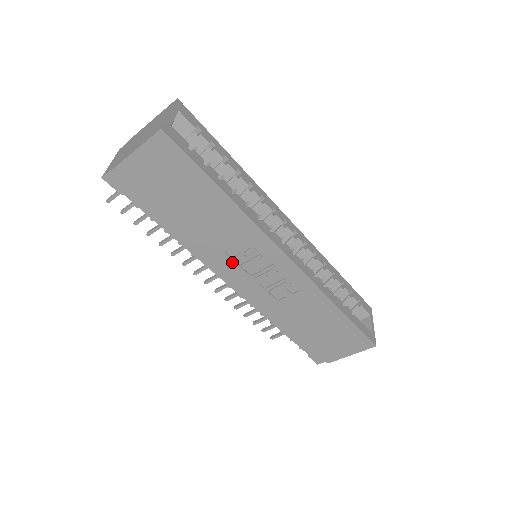
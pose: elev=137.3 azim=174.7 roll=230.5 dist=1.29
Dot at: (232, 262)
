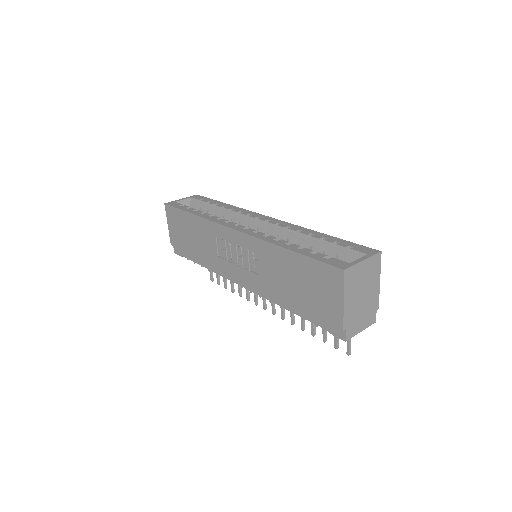
Dot at: (224, 261)
